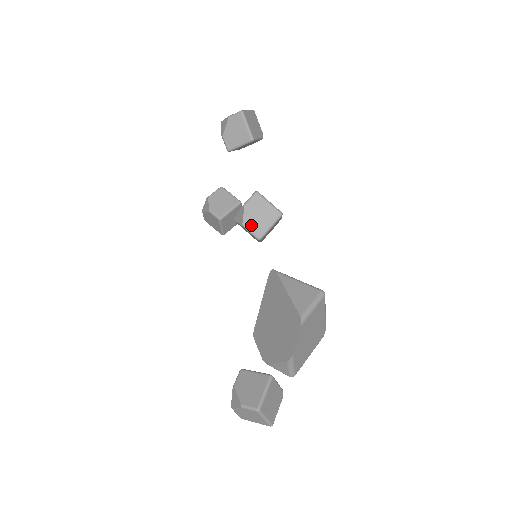
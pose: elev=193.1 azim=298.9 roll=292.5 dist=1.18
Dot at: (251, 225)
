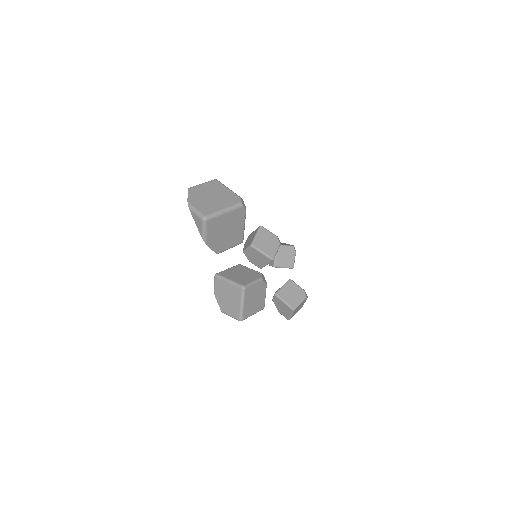
Dot at: (247, 246)
